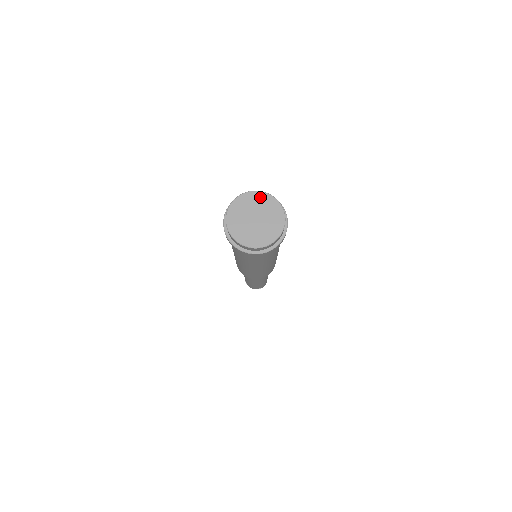
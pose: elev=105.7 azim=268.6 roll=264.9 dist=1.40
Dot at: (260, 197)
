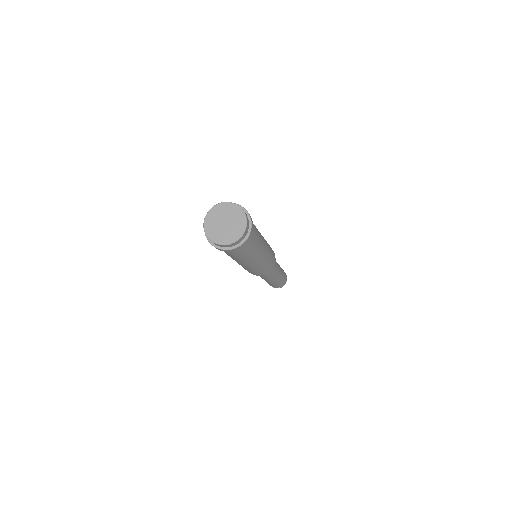
Dot at: (237, 210)
